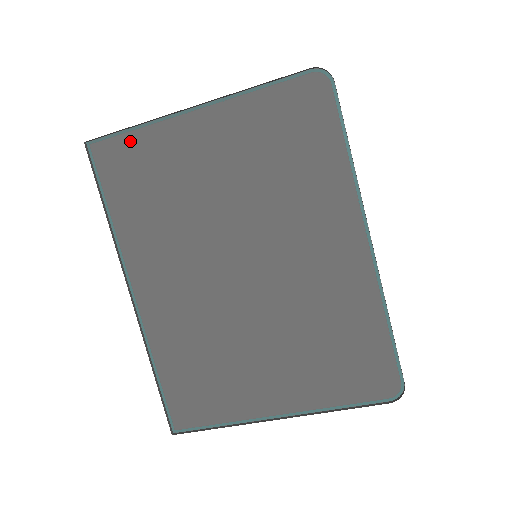
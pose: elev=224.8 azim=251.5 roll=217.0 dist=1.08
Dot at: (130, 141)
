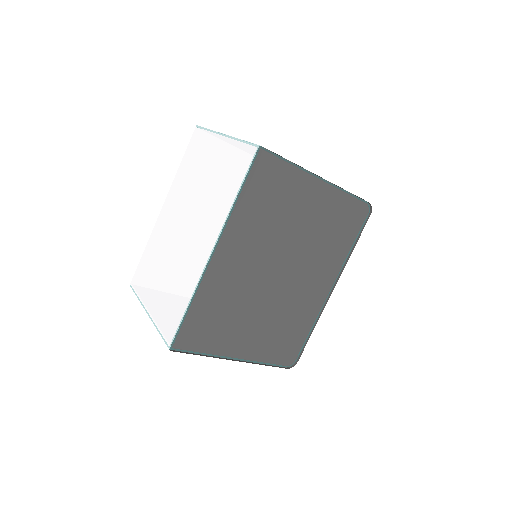
Dot at: (281, 166)
